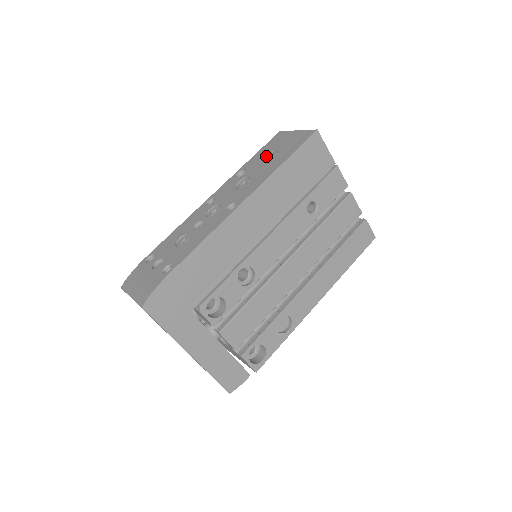
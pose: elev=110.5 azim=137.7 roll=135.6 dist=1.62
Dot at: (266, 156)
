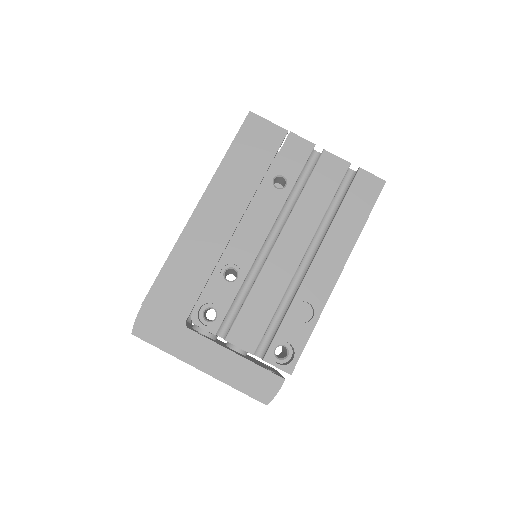
Dot at: occluded
